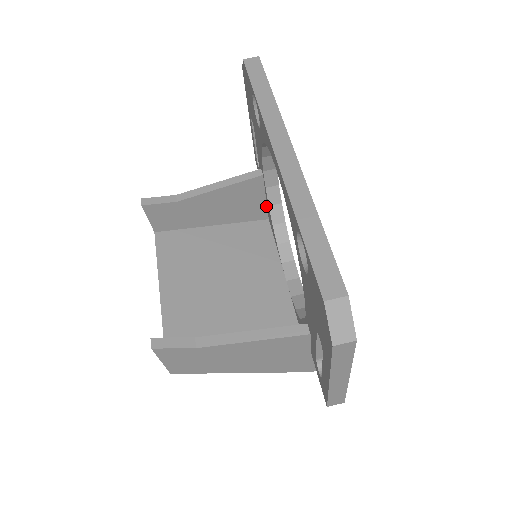
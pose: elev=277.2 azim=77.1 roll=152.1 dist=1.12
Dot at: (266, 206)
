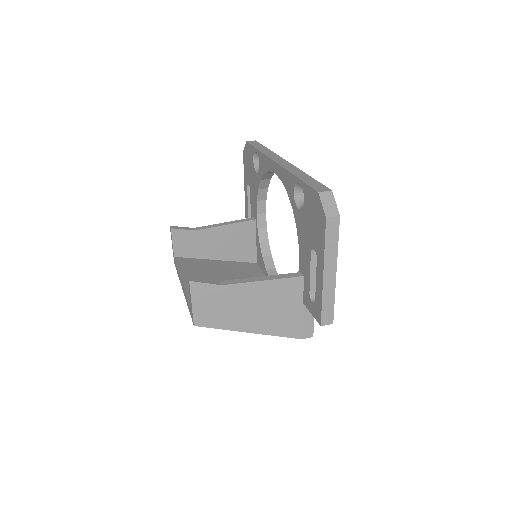
Dot at: (256, 249)
